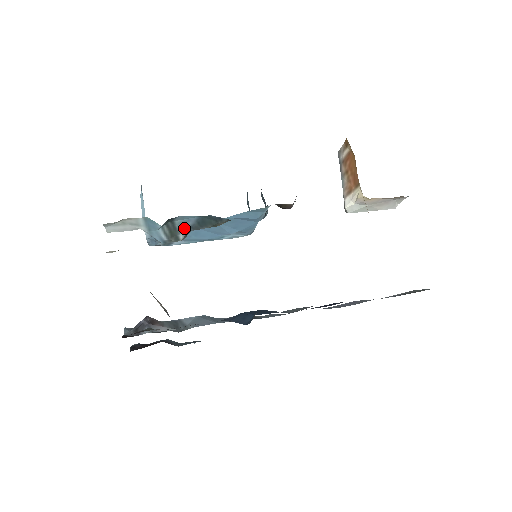
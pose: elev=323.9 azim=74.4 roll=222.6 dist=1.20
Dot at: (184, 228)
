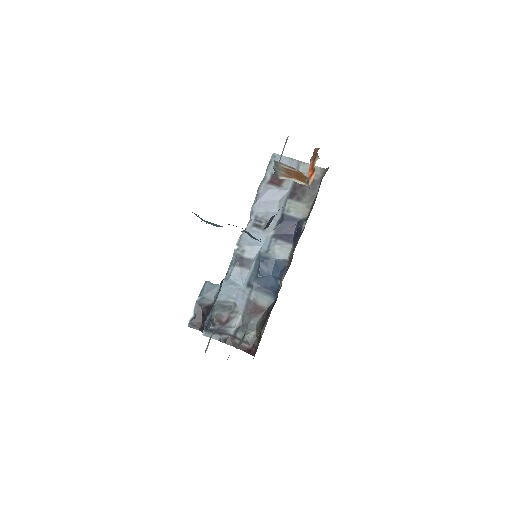
Dot at: occluded
